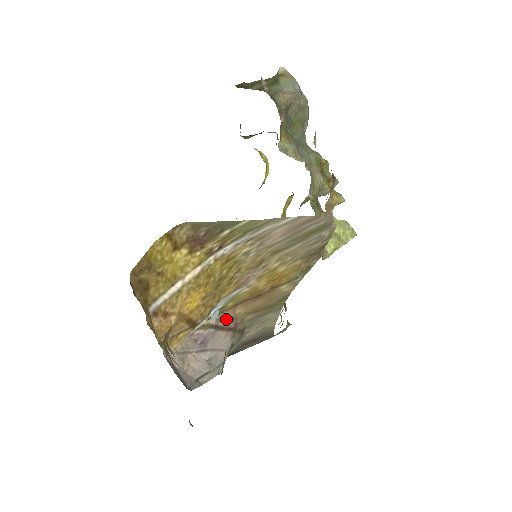
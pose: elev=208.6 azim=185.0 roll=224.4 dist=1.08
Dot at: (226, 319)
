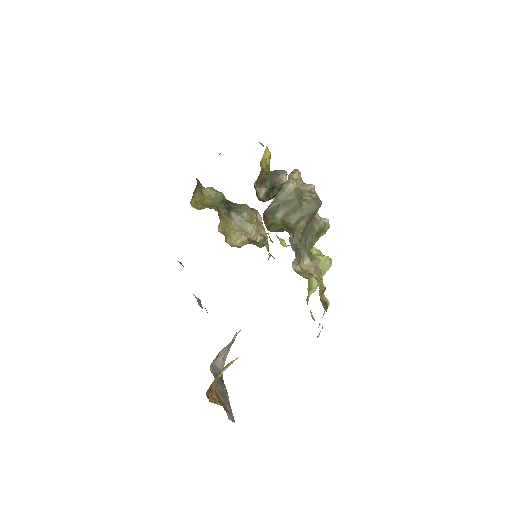
Dot at: occluded
